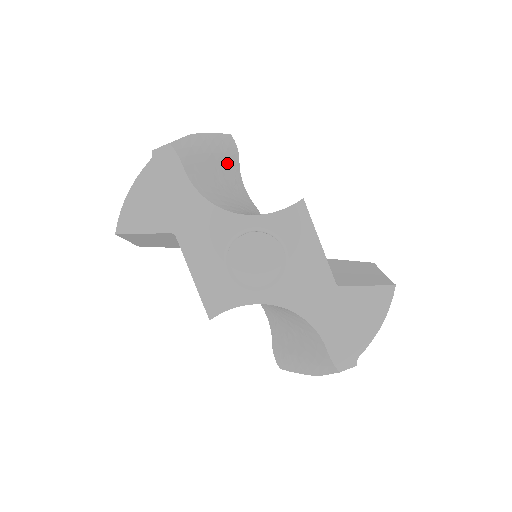
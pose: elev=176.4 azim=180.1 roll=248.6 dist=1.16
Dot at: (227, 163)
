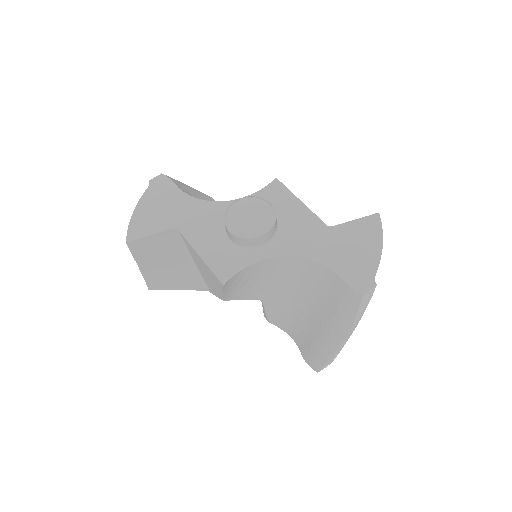
Dot at: occluded
